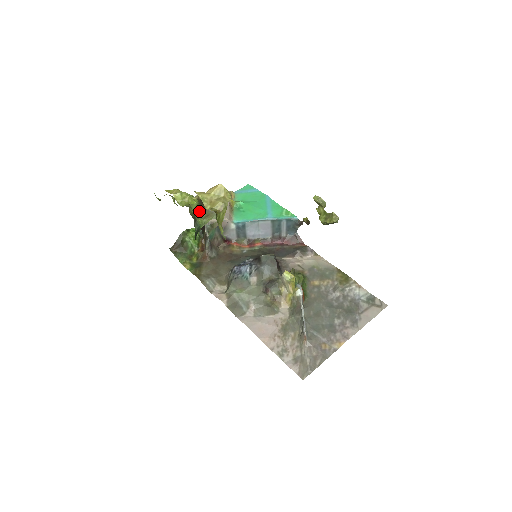
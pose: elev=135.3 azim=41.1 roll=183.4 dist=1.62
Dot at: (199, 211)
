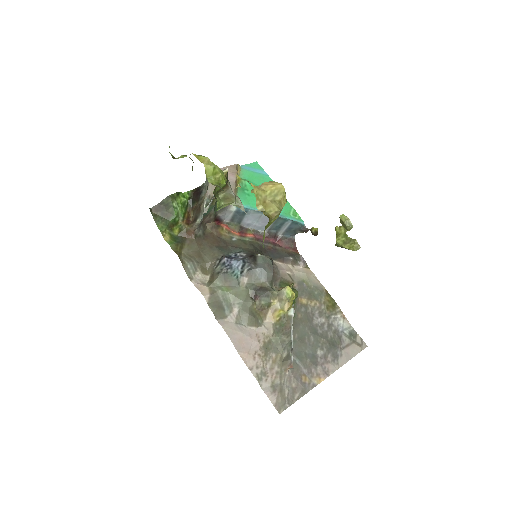
Dot at: (235, 200)
